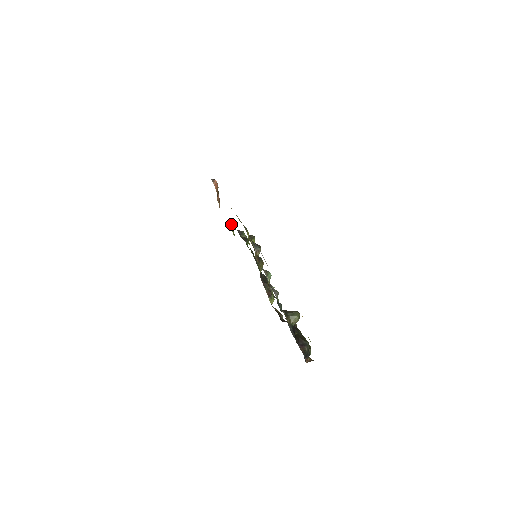
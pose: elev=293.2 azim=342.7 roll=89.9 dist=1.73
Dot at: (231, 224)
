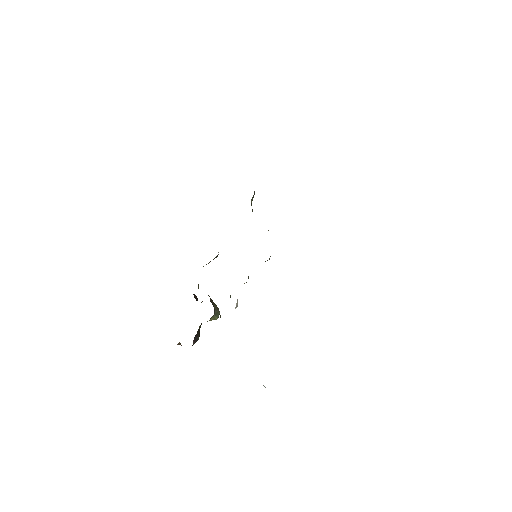
Dot at: occluded
